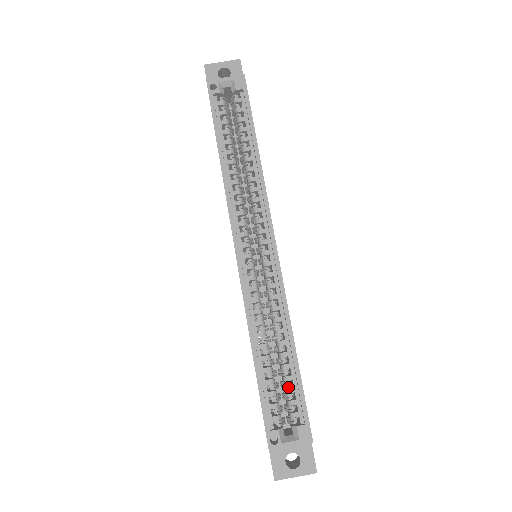
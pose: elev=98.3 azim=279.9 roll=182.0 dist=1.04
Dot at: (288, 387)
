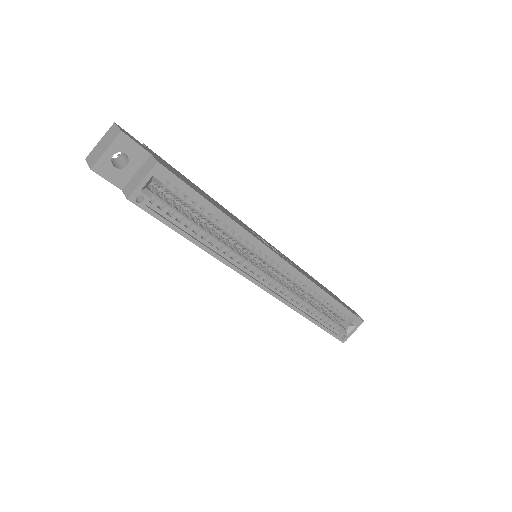
Dot at: occluded
